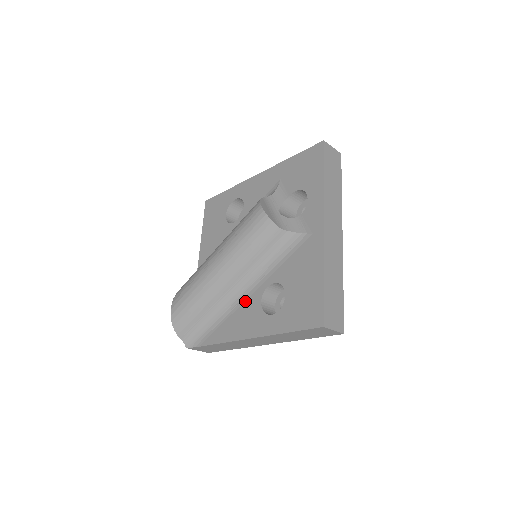
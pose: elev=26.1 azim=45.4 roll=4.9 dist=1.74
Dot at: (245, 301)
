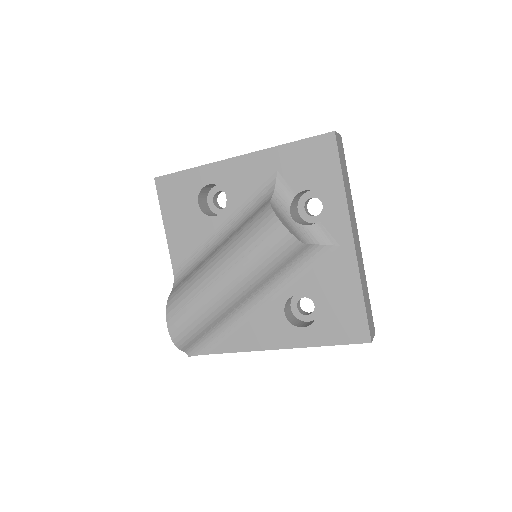
Dot at: (261, 311)
